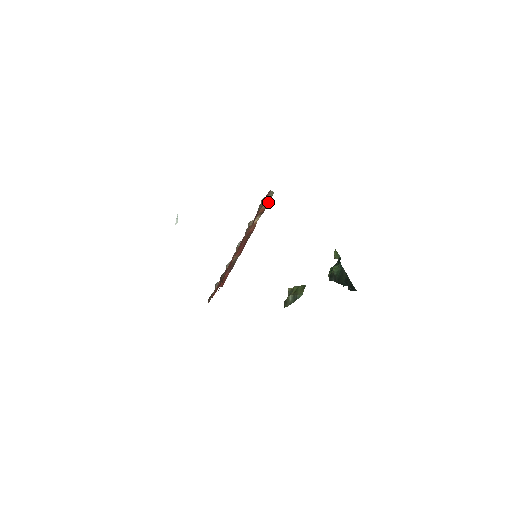
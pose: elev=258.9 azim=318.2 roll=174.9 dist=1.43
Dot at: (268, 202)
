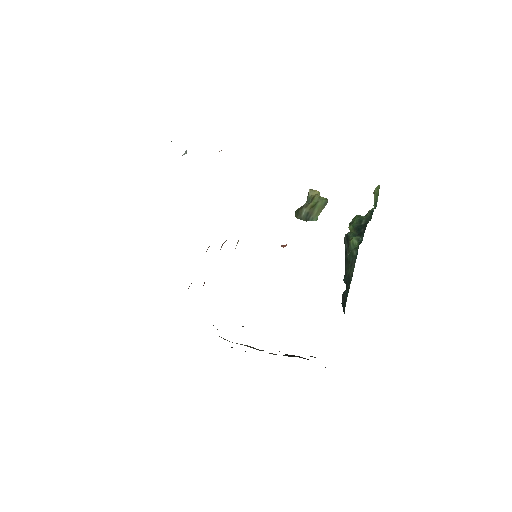
Dot at: occluded
